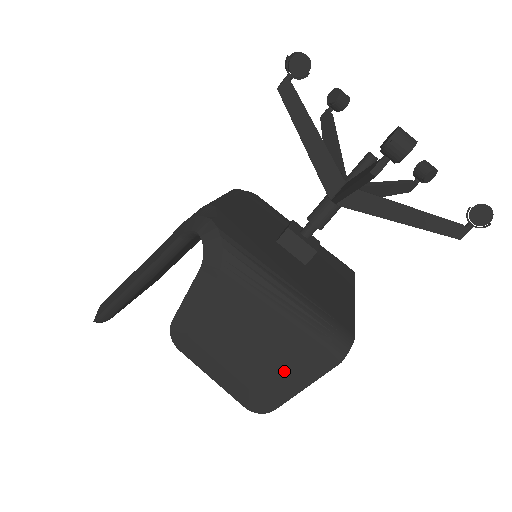
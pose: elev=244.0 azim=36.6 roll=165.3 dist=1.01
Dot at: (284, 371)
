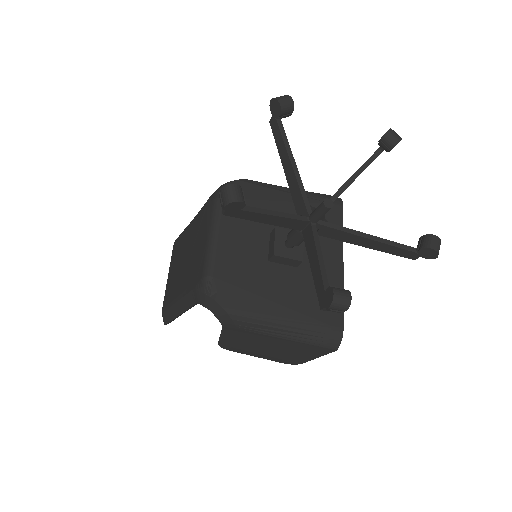
Dot at: (301, 354)
